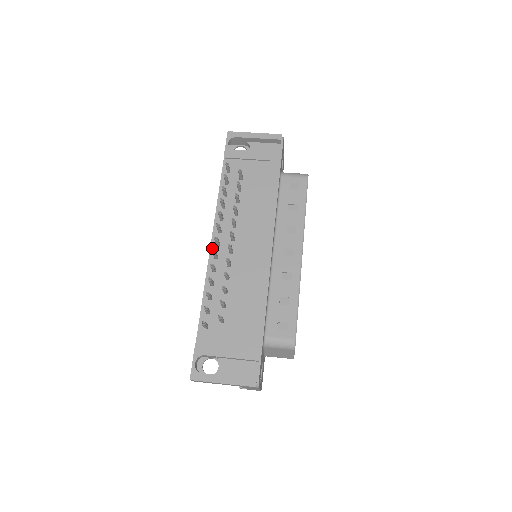
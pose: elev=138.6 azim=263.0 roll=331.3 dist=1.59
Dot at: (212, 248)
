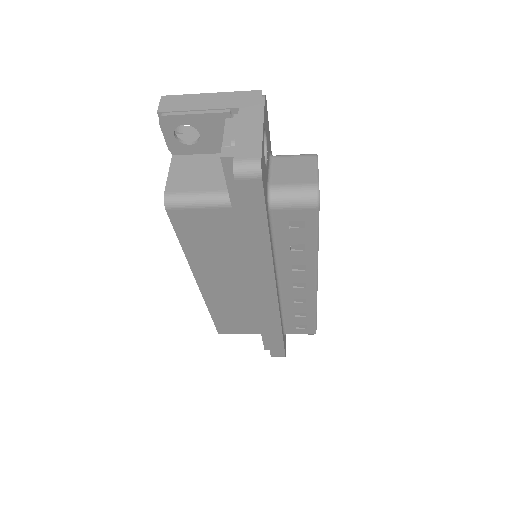
Dot at: occluded
